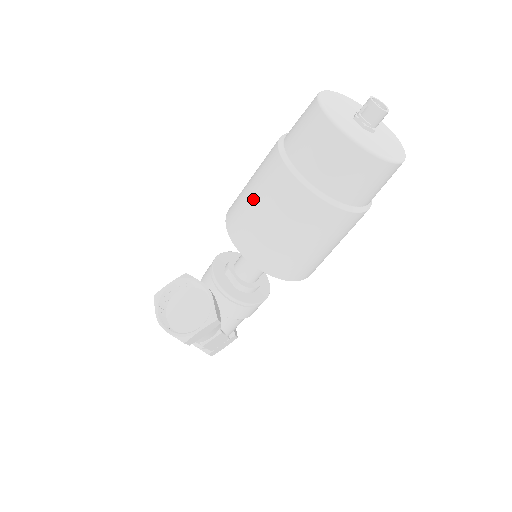
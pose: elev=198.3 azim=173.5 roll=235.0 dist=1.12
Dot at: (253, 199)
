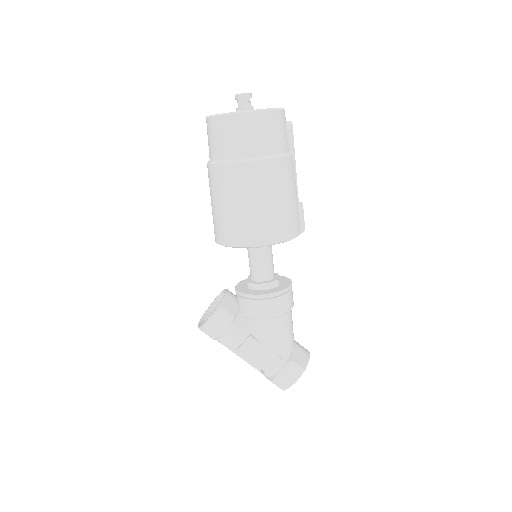
Dot at: occluded
